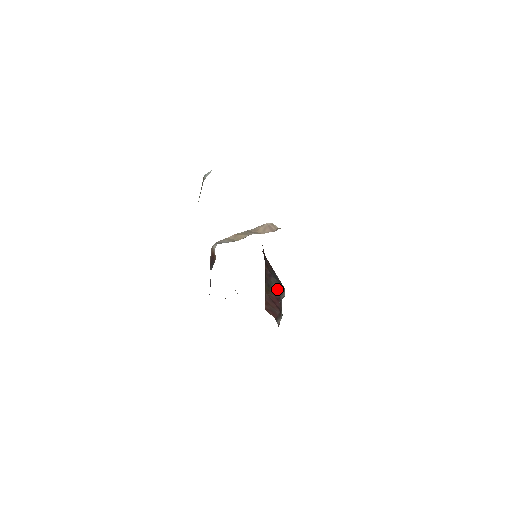
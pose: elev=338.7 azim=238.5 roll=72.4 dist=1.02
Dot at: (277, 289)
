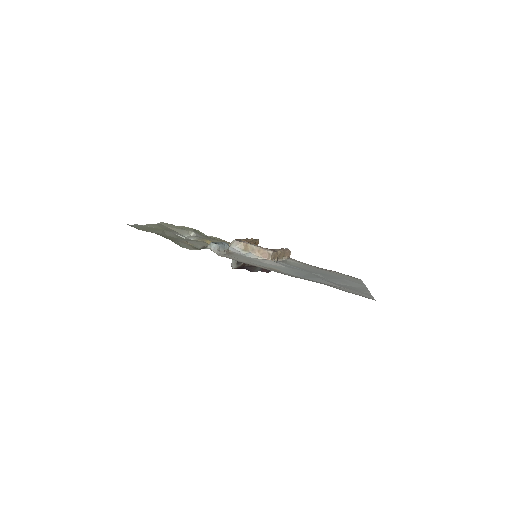
Dot at: occluded
